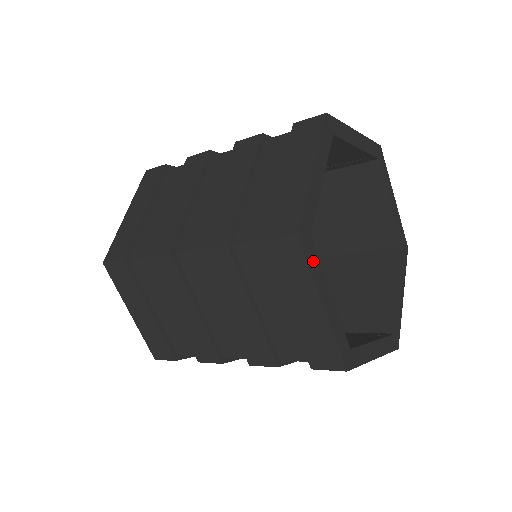
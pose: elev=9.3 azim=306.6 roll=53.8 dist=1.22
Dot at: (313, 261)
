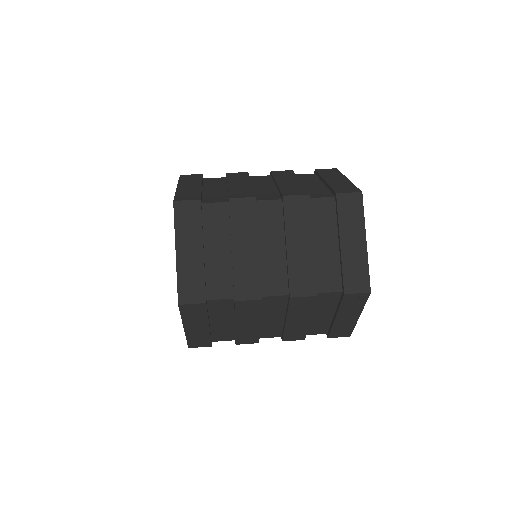
Dot at: occluded
